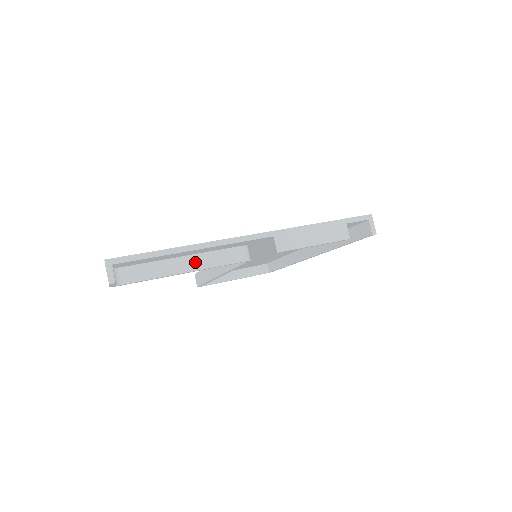
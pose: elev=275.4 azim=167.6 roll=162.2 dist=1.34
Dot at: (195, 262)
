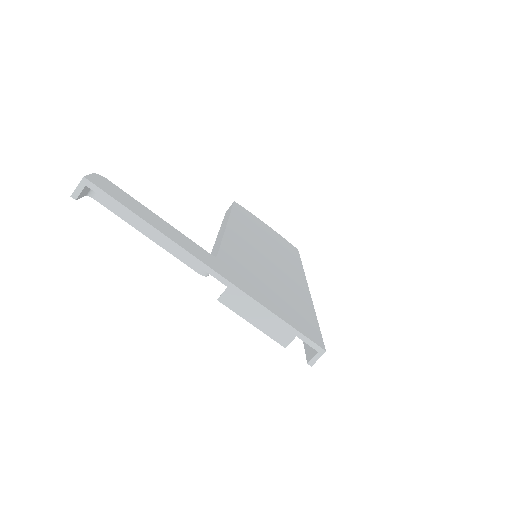
Dot at: occluded
